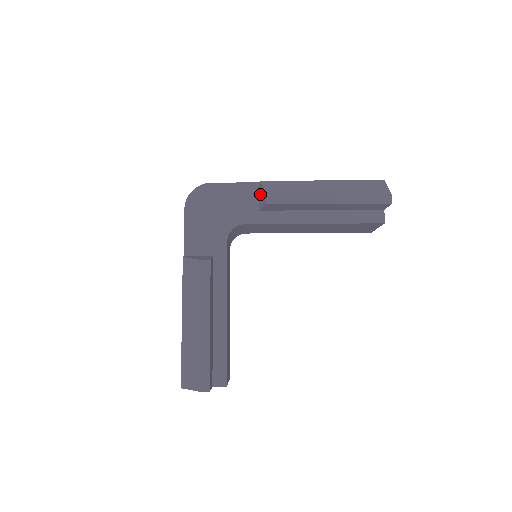
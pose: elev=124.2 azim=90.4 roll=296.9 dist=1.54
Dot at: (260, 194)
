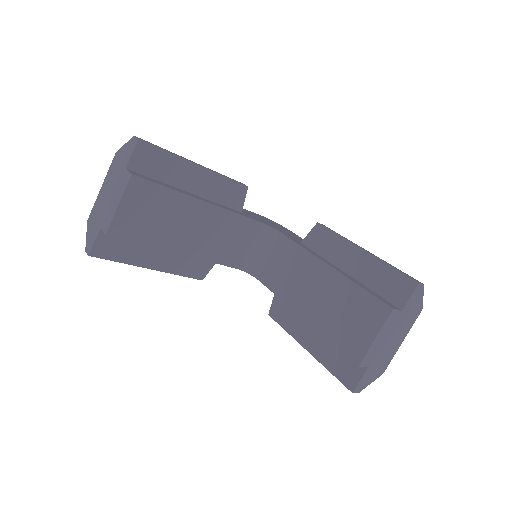
Dot at: occluded
